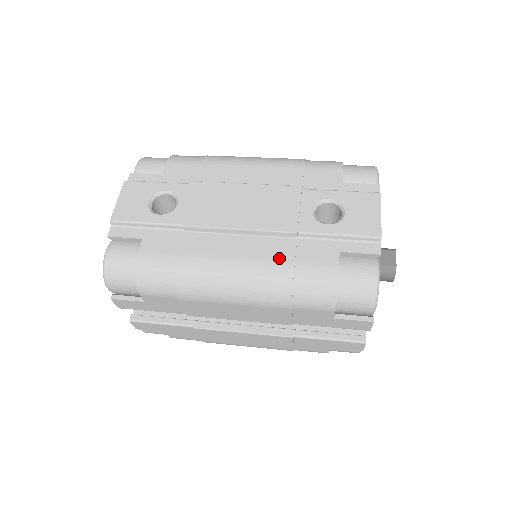
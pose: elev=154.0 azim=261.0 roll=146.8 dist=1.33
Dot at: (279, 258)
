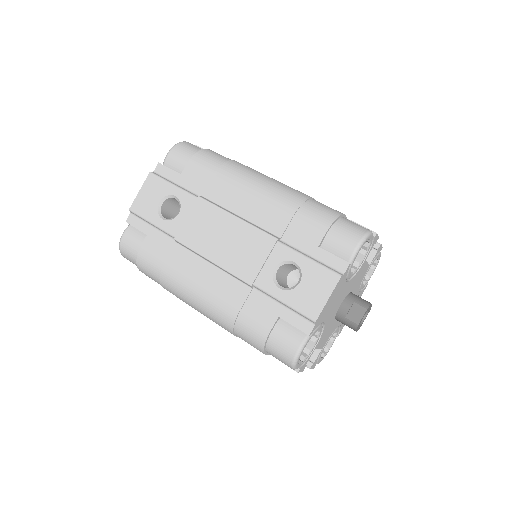
Dot at: (231, 300)
